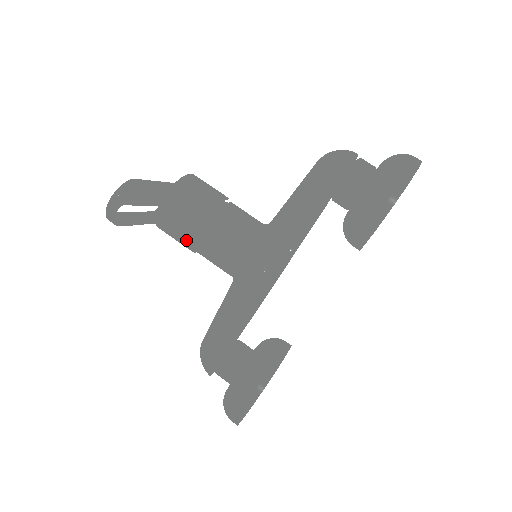
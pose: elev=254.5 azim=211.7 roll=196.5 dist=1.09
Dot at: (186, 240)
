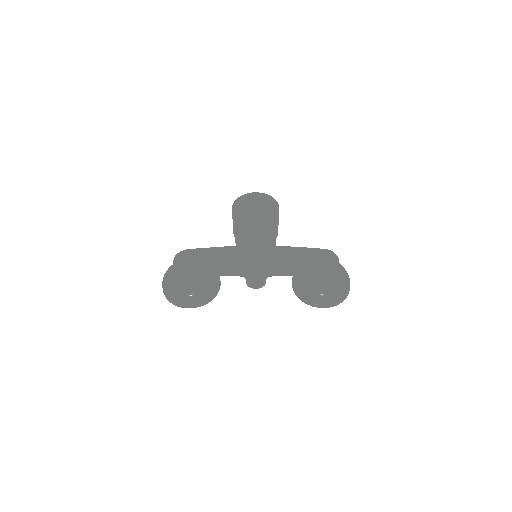
Dot at: occluded
